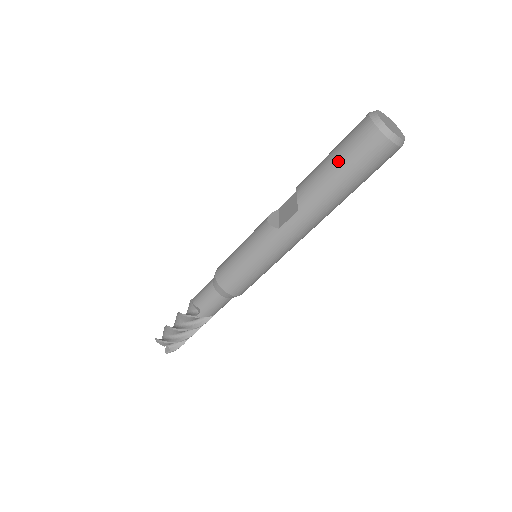
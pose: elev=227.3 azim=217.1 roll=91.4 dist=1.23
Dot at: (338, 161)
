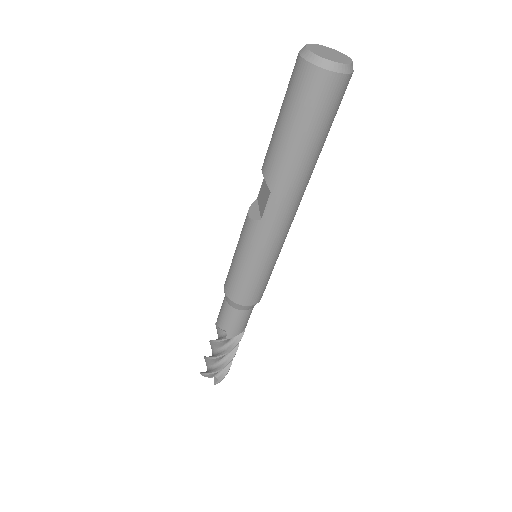
Dot at: (287, 121)
